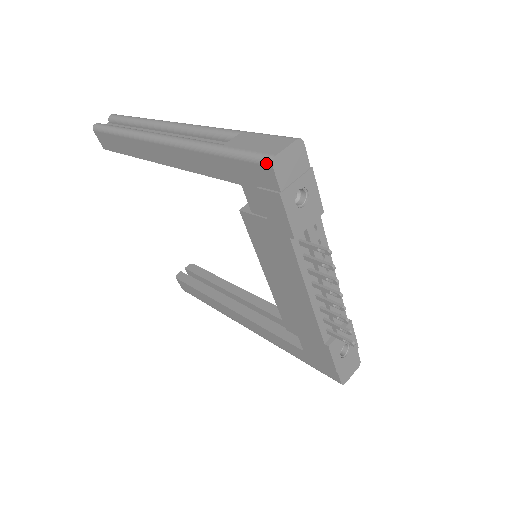
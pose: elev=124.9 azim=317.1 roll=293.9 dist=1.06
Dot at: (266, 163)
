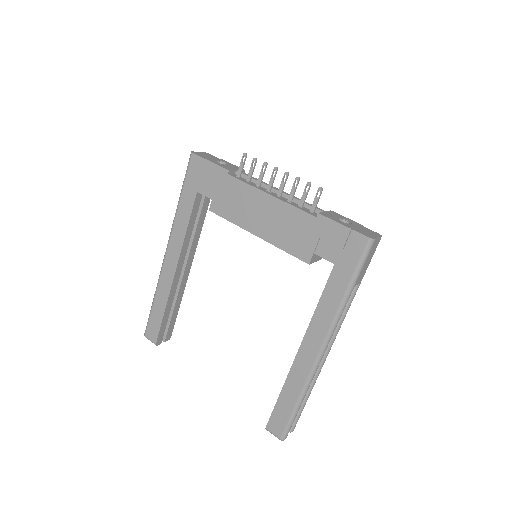
Dot at: (190, 157)
